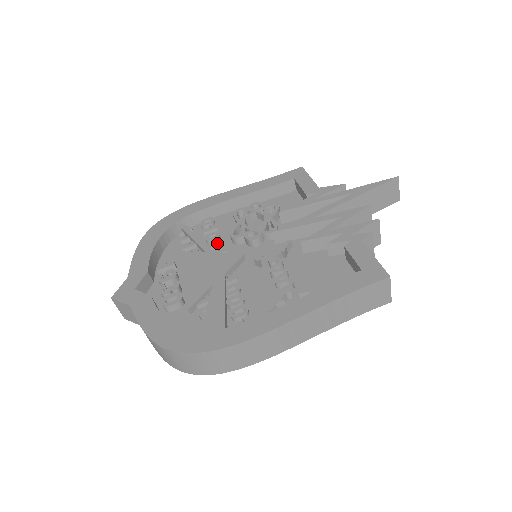
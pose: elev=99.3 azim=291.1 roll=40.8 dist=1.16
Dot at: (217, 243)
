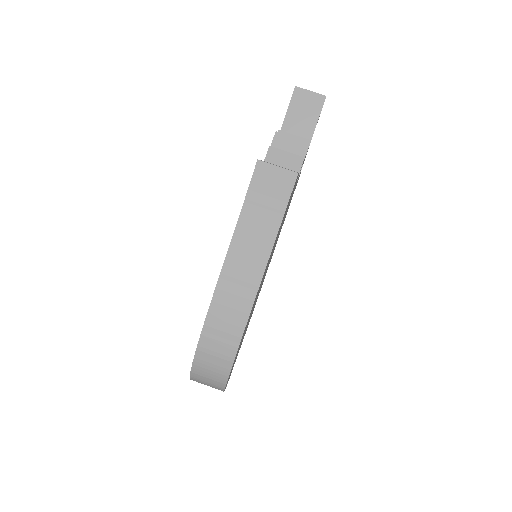
Dot at: occluded
